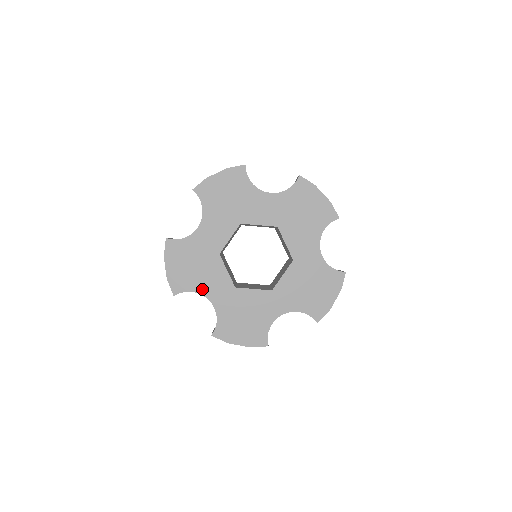
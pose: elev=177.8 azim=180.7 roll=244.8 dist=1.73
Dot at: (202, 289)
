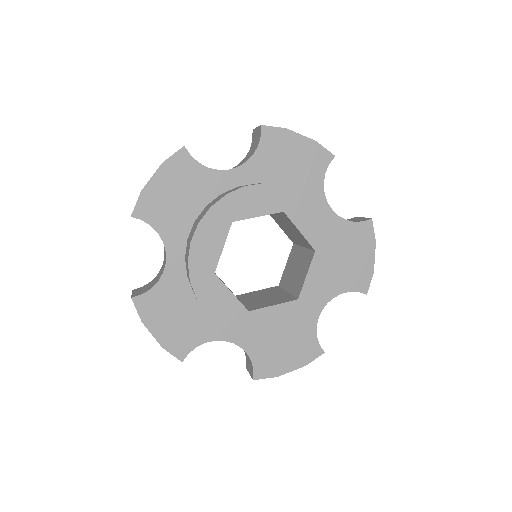
Dot at: (170, 238)
